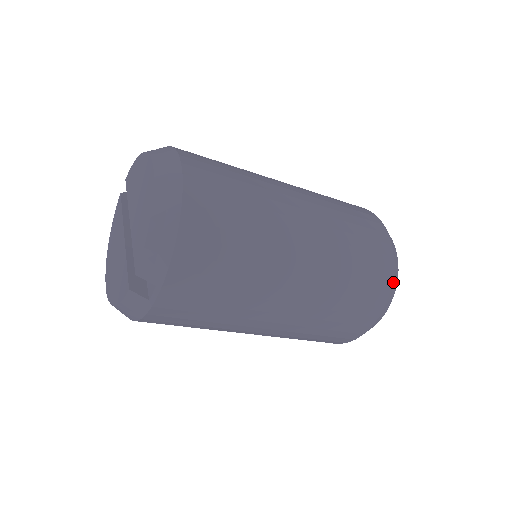
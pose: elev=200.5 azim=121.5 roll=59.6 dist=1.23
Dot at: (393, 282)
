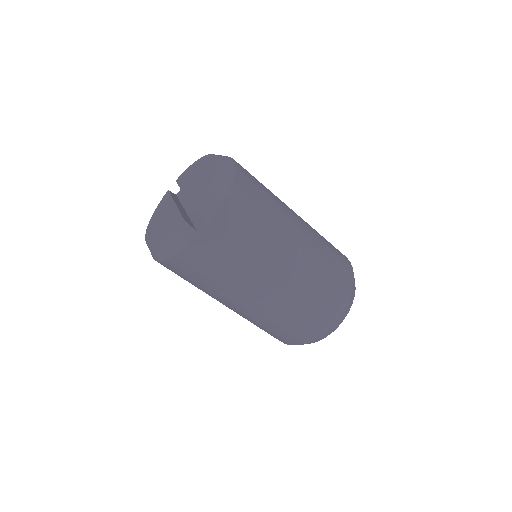
Dot at: (353, 292)
